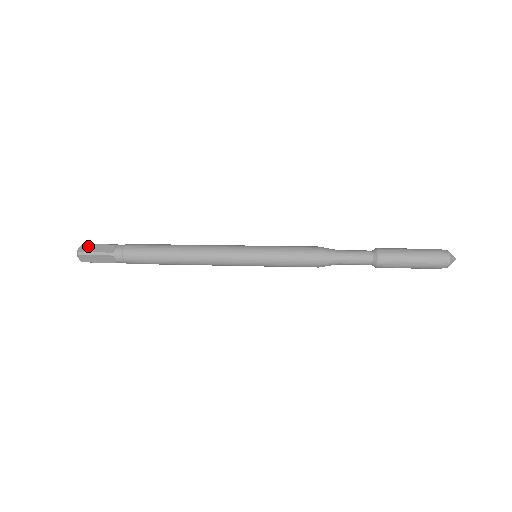
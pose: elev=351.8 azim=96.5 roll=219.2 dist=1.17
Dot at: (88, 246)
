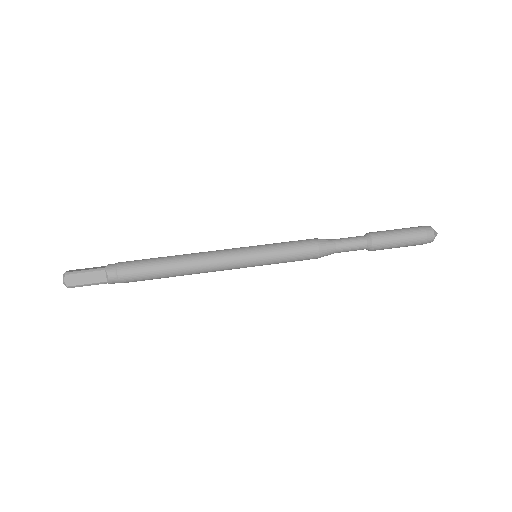
Dot at: (74, 277)
